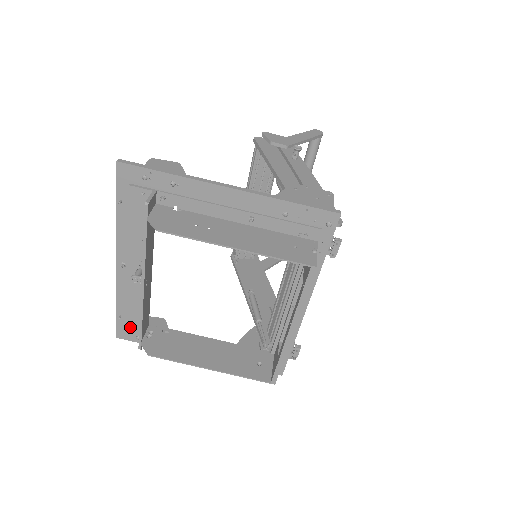
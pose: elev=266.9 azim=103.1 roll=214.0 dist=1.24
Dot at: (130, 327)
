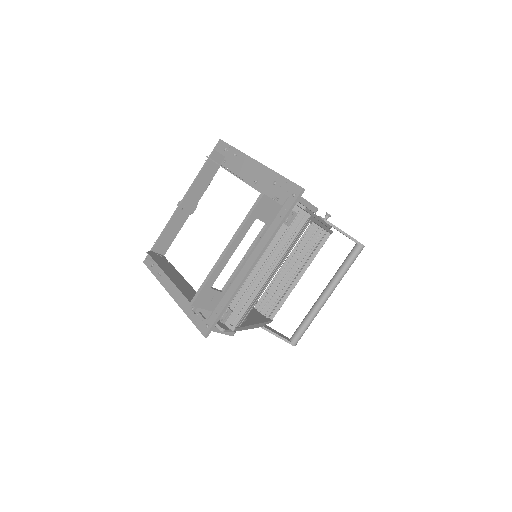
Dot at: occluded
